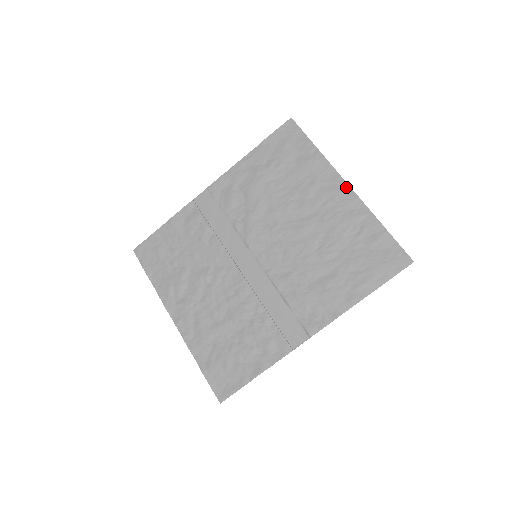
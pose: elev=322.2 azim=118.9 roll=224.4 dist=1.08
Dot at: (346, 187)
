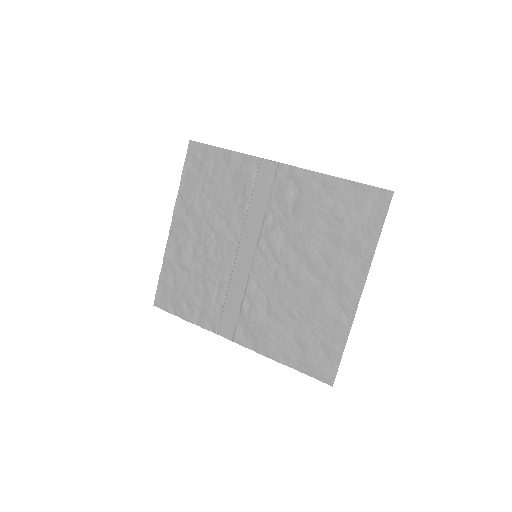
Dot at: (358, 294)
